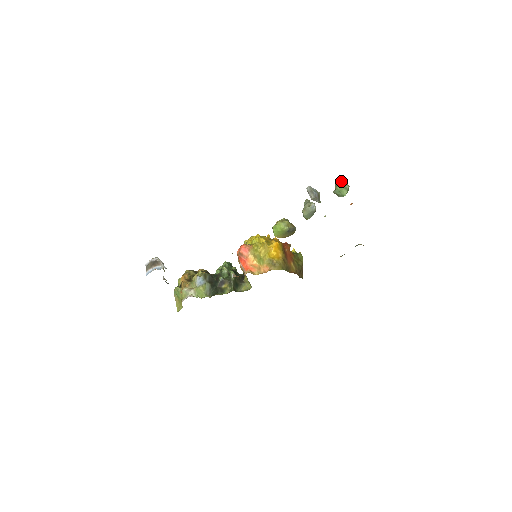
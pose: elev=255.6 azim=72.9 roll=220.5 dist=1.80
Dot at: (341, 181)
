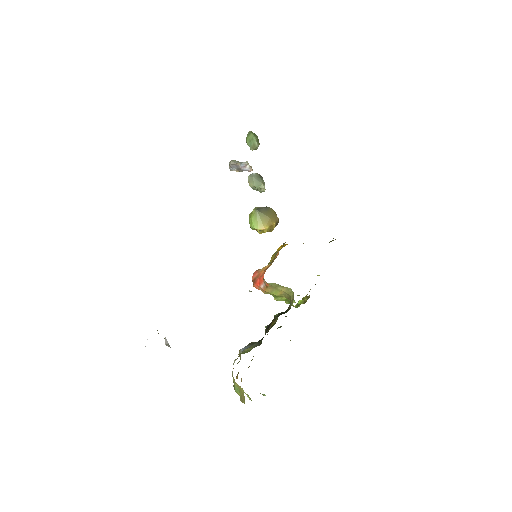
Dot at: (246, 139)
